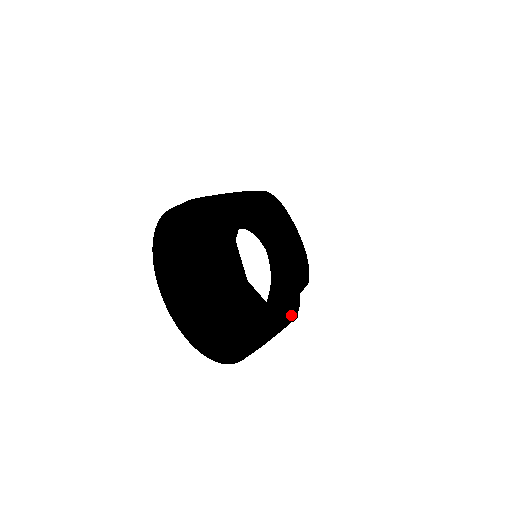
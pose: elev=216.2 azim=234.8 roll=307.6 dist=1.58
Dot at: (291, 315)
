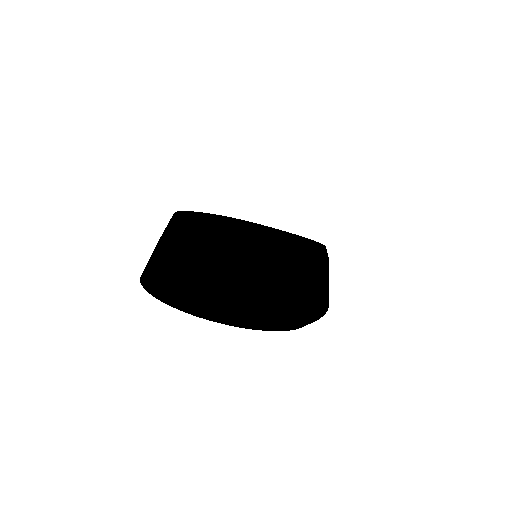
Dot at: (291, 245)
